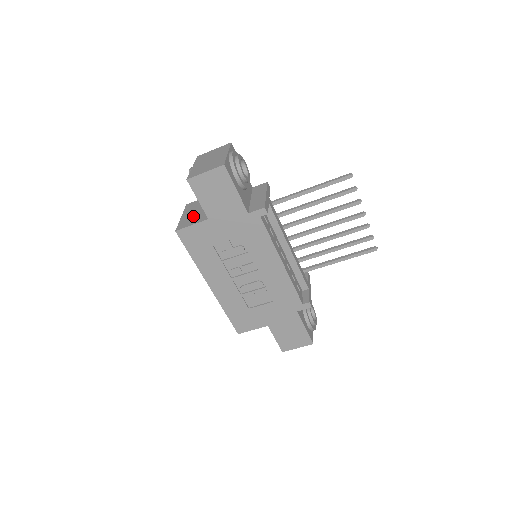
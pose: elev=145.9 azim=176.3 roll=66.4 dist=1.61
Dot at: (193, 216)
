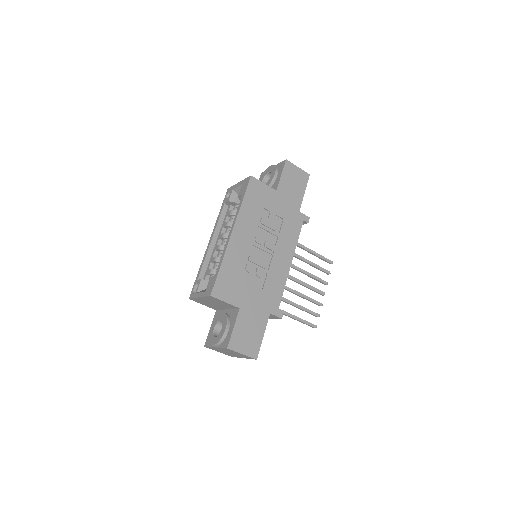
Dot at: occluded
